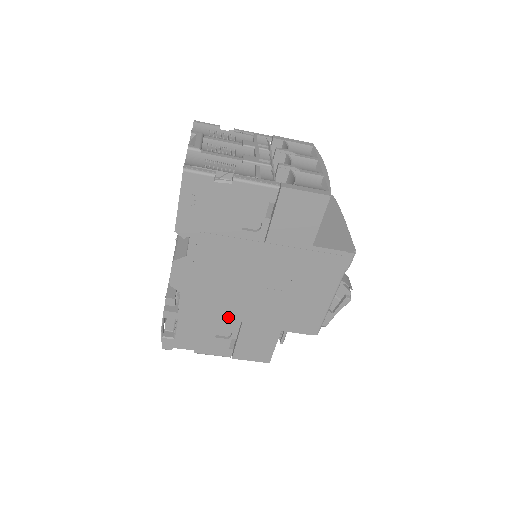
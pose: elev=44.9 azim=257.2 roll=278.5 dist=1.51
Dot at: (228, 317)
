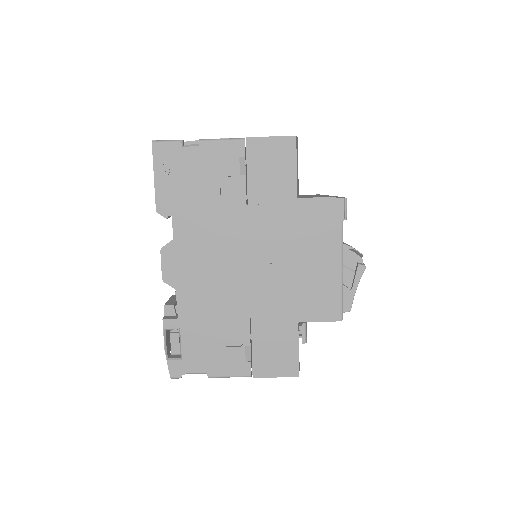
Dot at: (233, 314)
